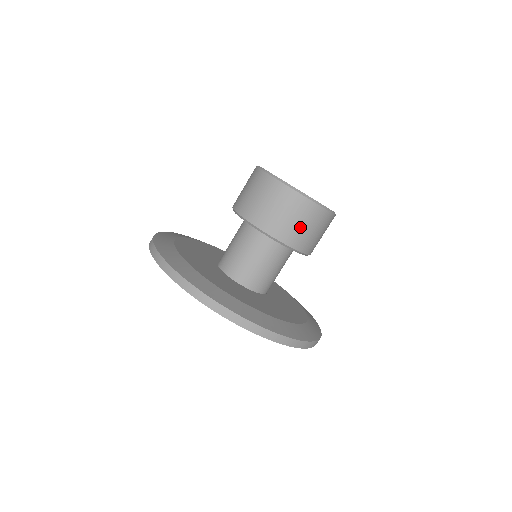
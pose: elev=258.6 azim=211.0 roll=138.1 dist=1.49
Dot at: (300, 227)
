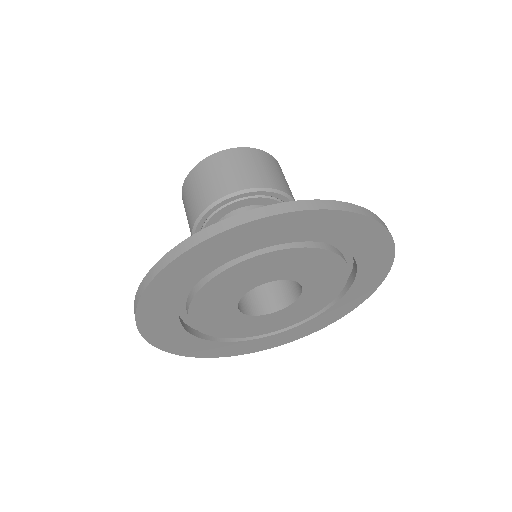
Dot at: (231, 173)
